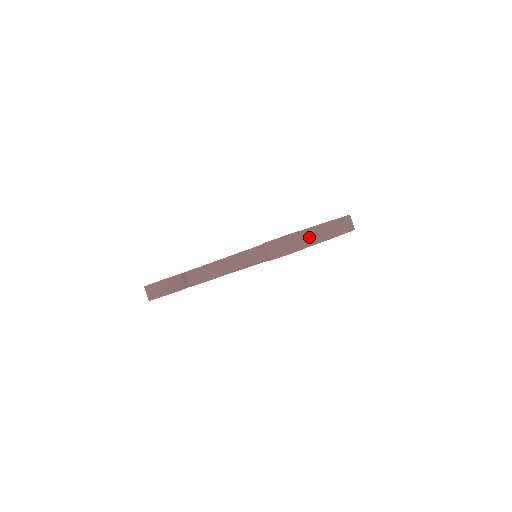
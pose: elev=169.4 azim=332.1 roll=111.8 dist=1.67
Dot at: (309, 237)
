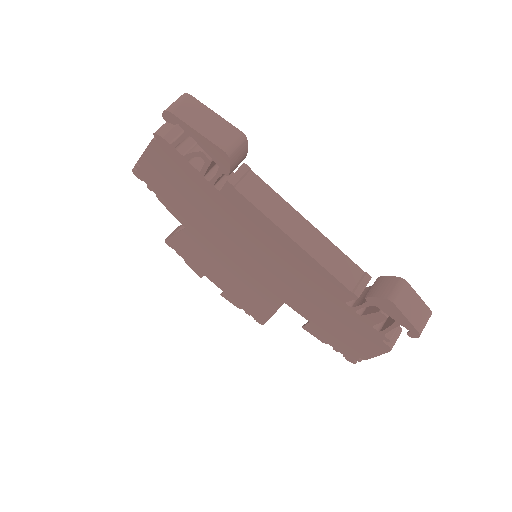
Dot at: (394, 329)
